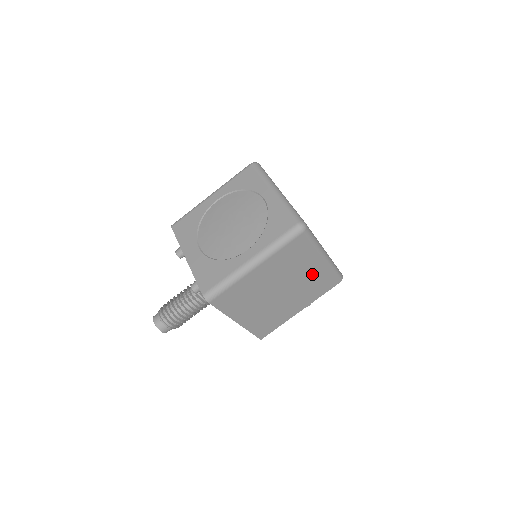
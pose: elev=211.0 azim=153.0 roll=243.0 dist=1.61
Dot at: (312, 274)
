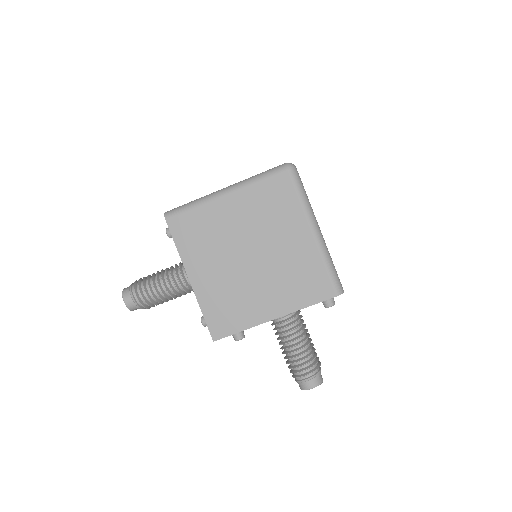
Dot at: (296, 252)
